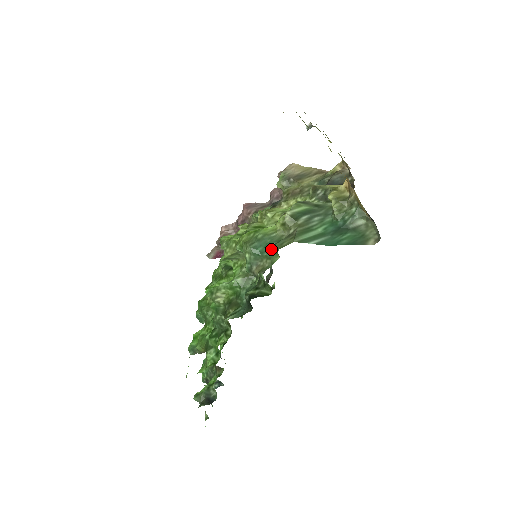
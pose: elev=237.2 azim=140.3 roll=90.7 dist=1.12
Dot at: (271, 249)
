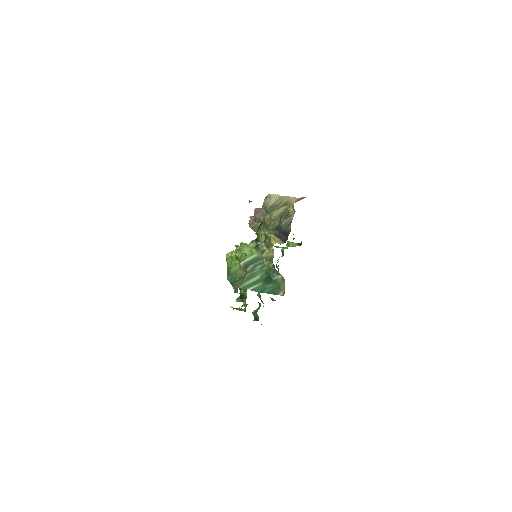
Dot at: (235, 283)
